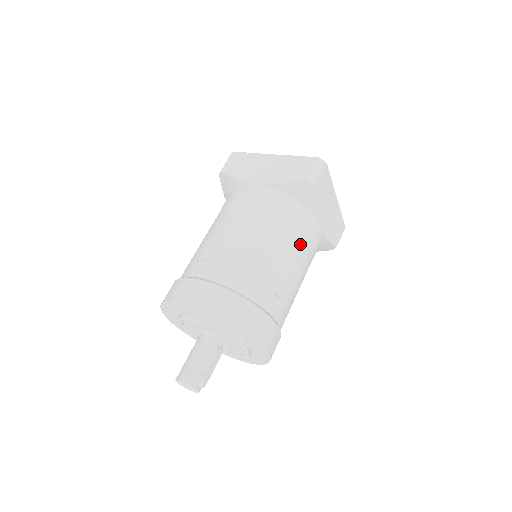
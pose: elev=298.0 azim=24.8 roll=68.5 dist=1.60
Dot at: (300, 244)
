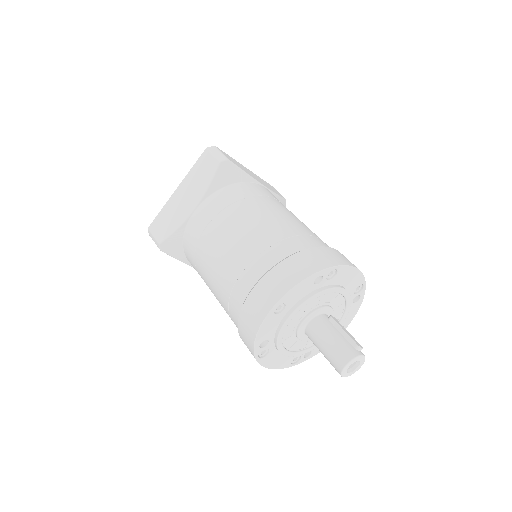
Dot at: (271, 202)
